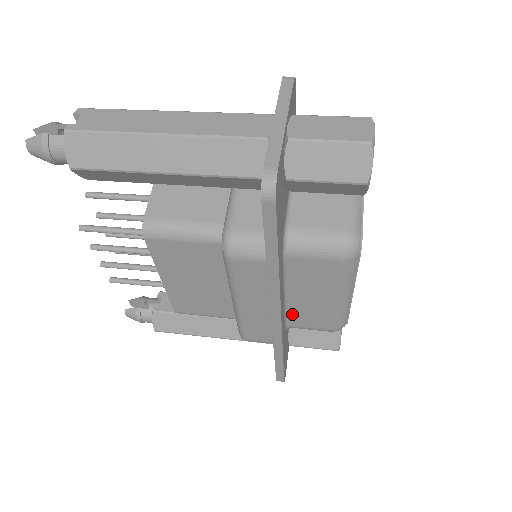
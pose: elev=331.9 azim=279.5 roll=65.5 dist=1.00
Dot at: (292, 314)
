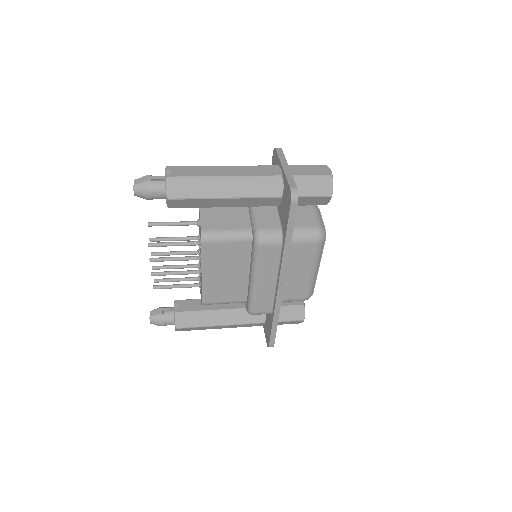
Dot at: occluded
